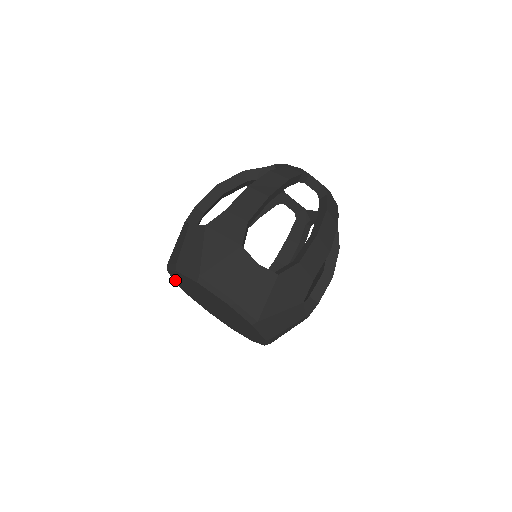
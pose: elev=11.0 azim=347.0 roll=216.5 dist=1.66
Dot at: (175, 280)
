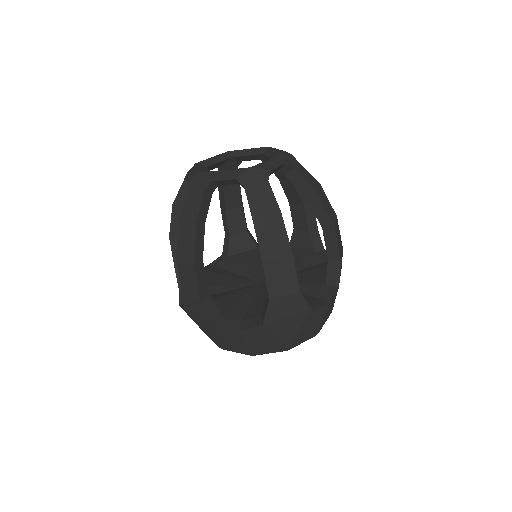
Dot at: occluded
